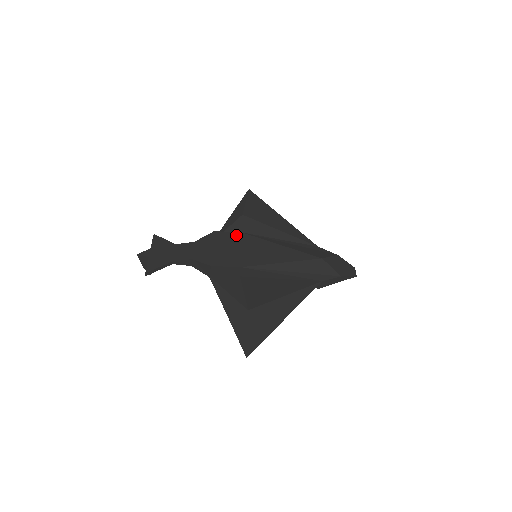
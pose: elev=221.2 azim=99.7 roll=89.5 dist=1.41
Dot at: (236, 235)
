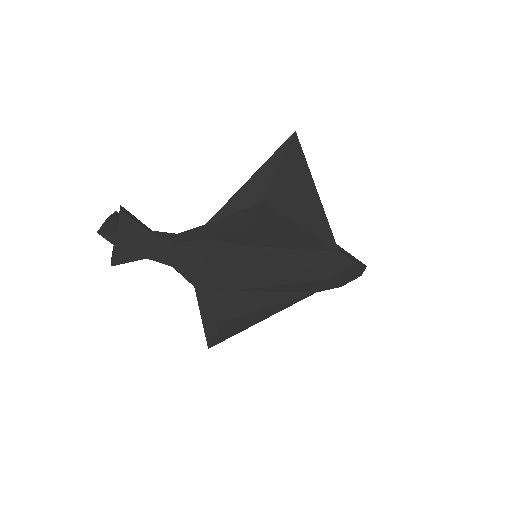
Dot at: (237, 249)
